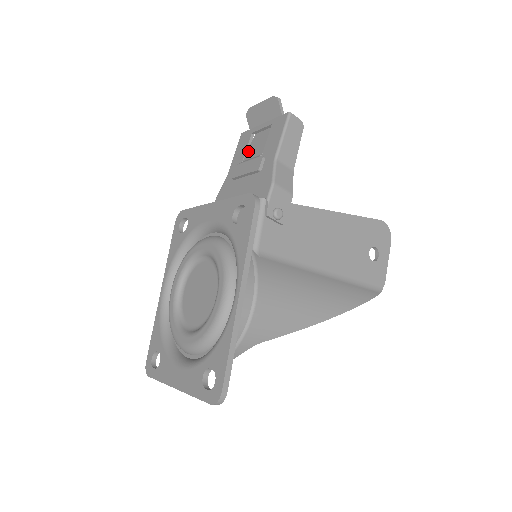
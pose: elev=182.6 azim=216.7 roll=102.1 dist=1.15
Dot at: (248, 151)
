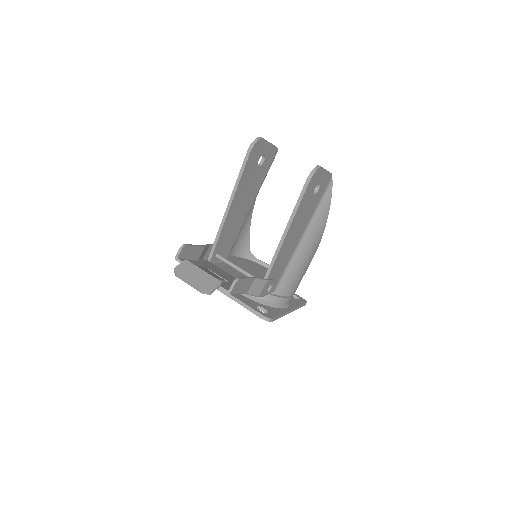
Dot at: occluded
